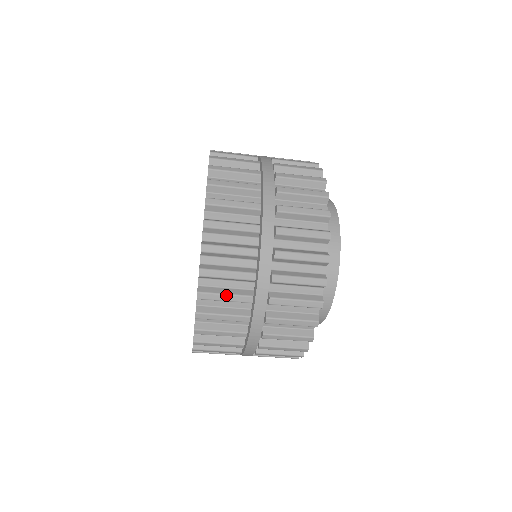
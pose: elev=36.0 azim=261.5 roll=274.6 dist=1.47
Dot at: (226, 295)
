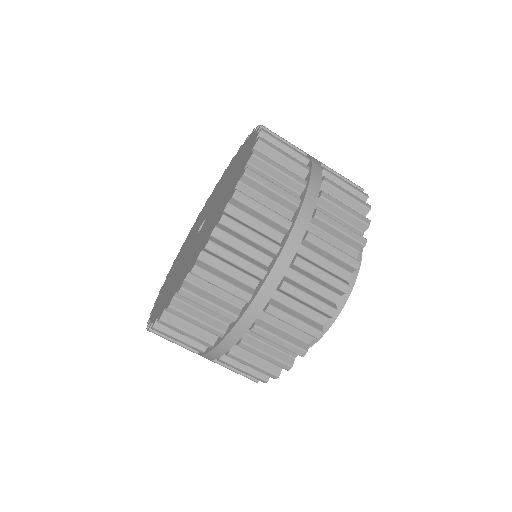
Dot at: (275, 184)
